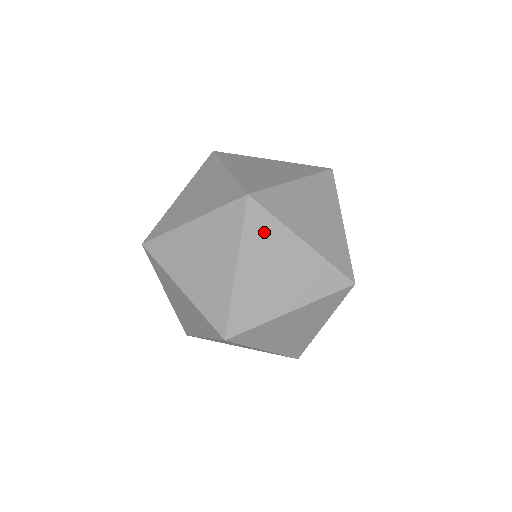
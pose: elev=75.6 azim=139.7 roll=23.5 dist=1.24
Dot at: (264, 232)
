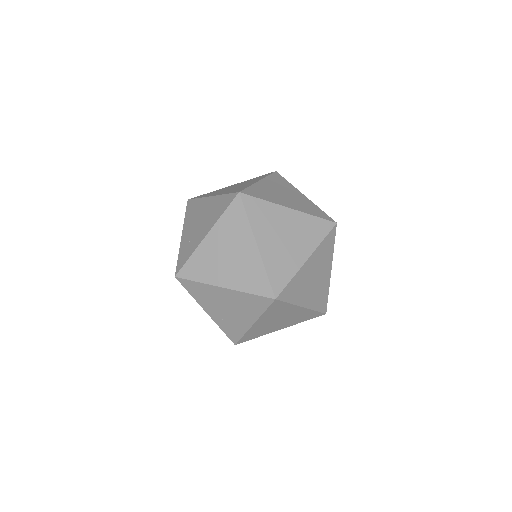
Dot at: (295, 288)
